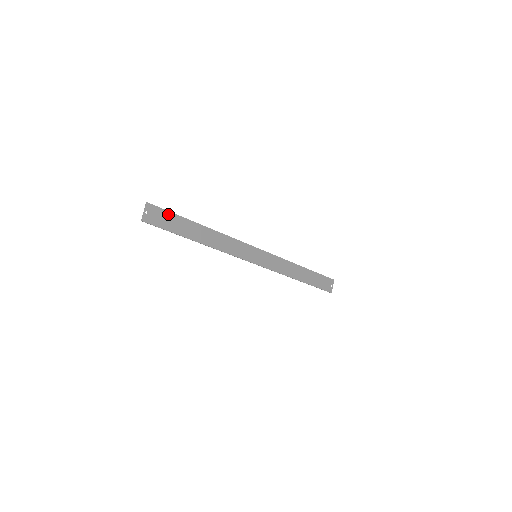
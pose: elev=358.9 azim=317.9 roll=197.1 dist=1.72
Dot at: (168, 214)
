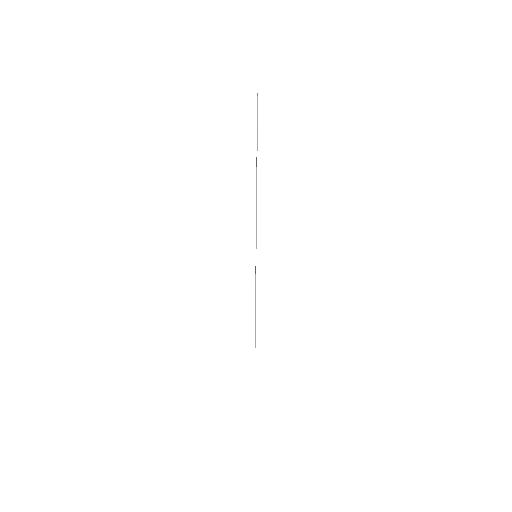
Dot at: occluded
